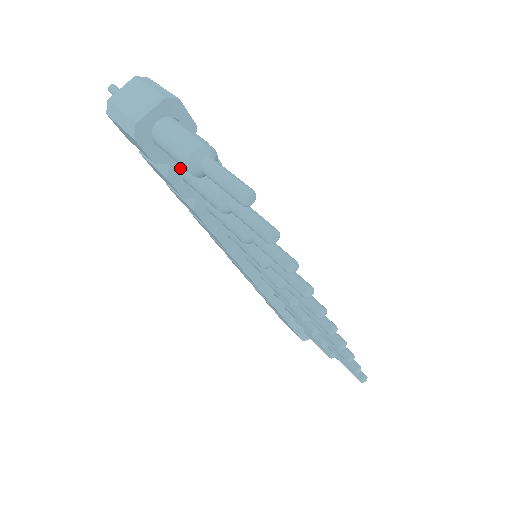
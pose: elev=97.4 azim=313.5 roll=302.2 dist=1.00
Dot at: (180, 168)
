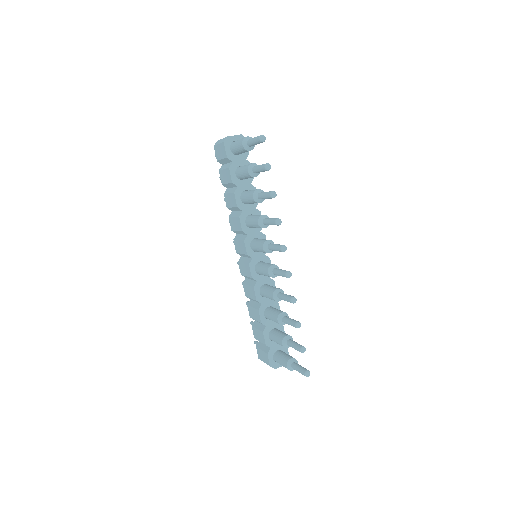
Dot at: (236, 167)
